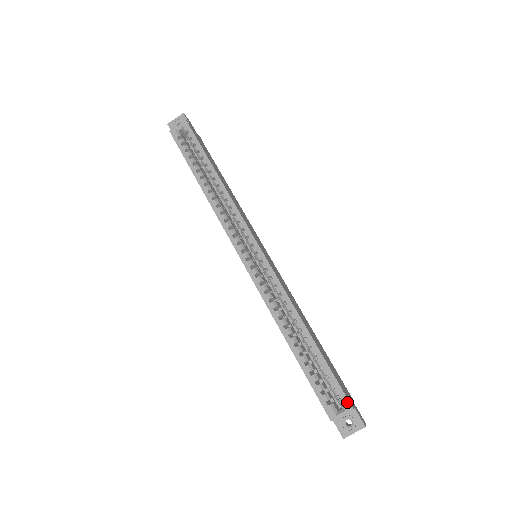
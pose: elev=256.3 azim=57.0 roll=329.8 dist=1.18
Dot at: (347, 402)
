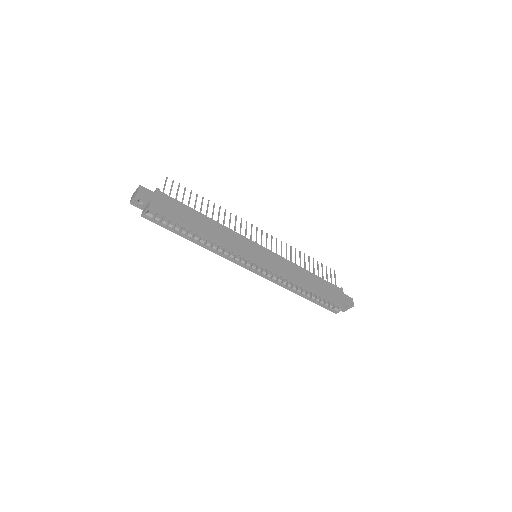
Dot at: (342, 307)
